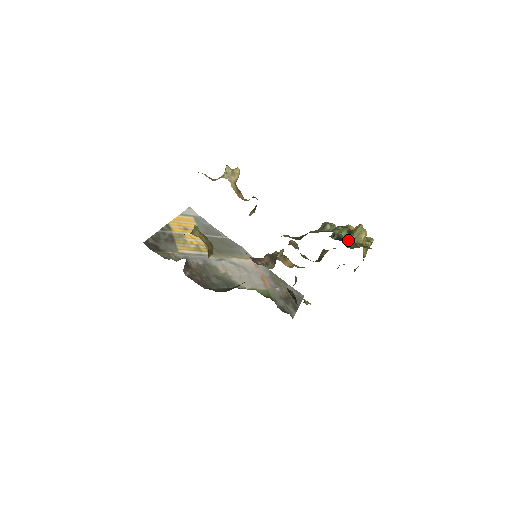
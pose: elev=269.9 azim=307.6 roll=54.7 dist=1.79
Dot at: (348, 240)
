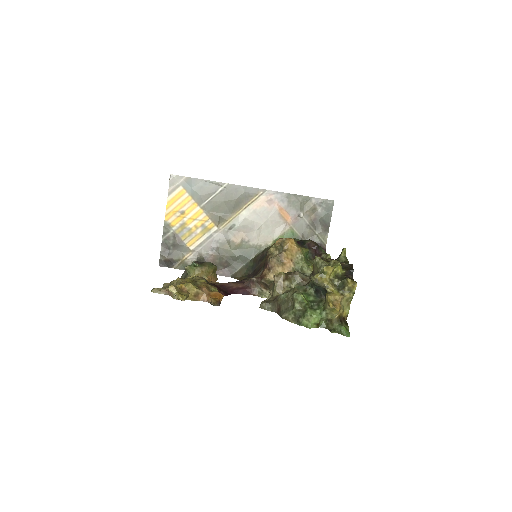
Dot at: (322, 318)
